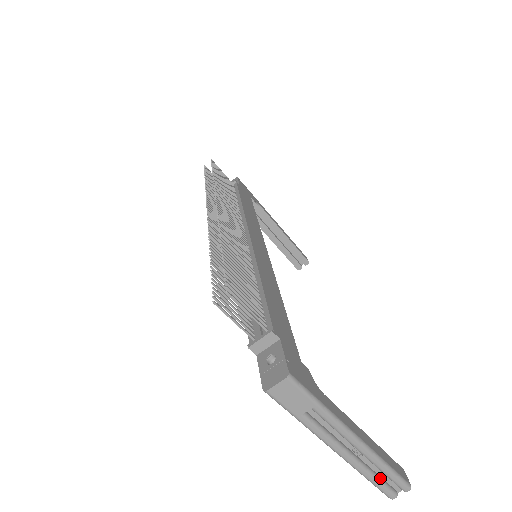
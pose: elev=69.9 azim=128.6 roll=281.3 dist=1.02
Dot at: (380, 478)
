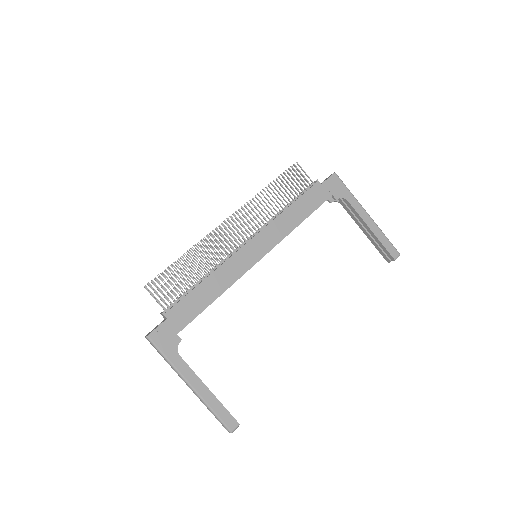
Dot at: occluded
